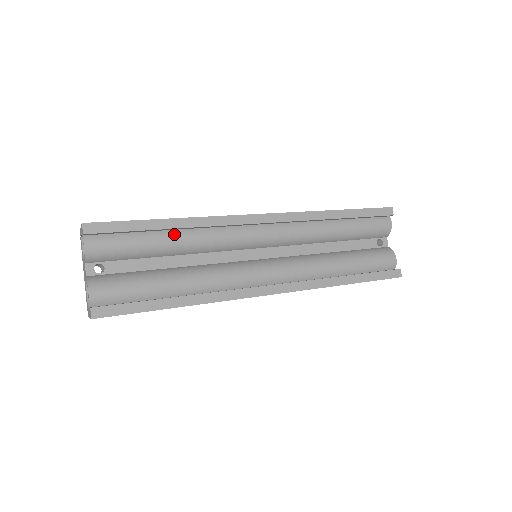
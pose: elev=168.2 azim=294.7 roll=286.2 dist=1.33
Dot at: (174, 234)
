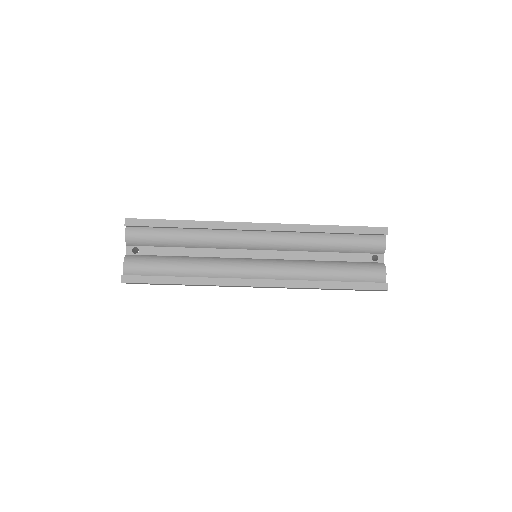
Dot at: (188, 232)
